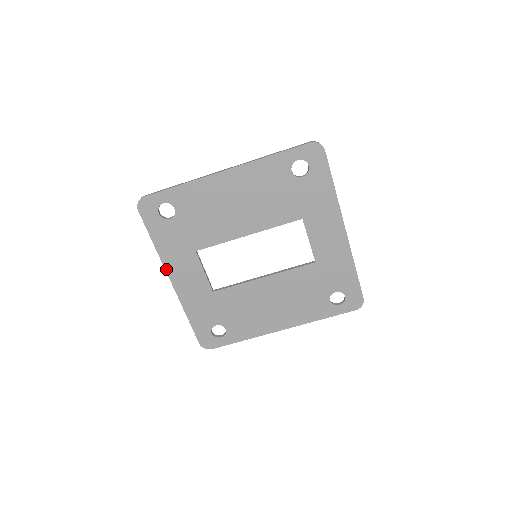
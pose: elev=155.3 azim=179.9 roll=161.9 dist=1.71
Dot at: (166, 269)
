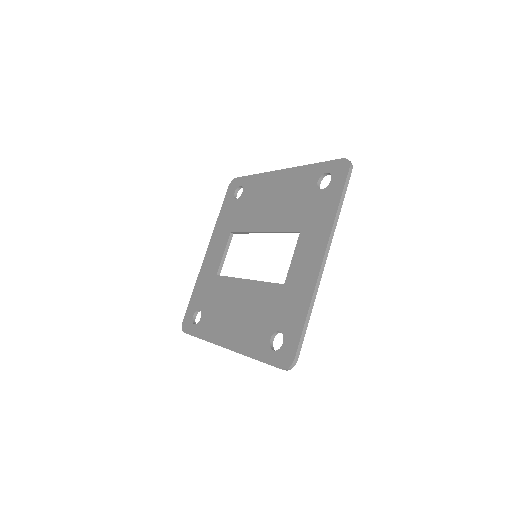
Dot at: (211, 240)
